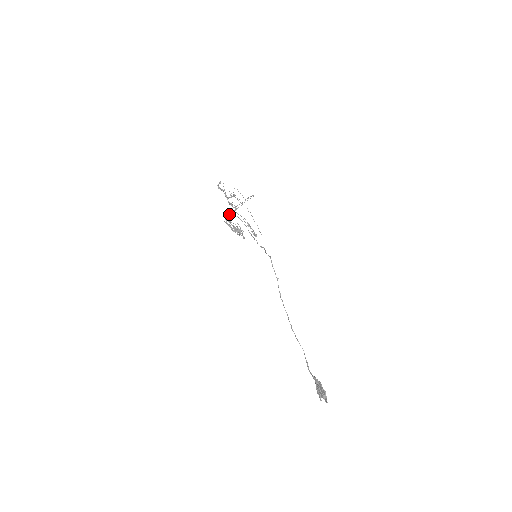
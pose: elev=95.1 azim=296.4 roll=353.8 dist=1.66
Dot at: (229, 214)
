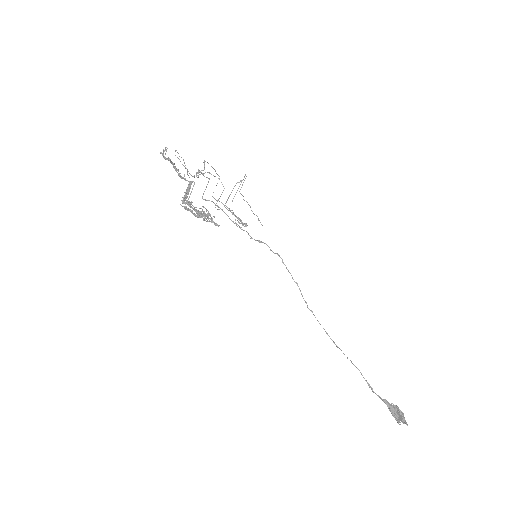
Dot at: occluded
